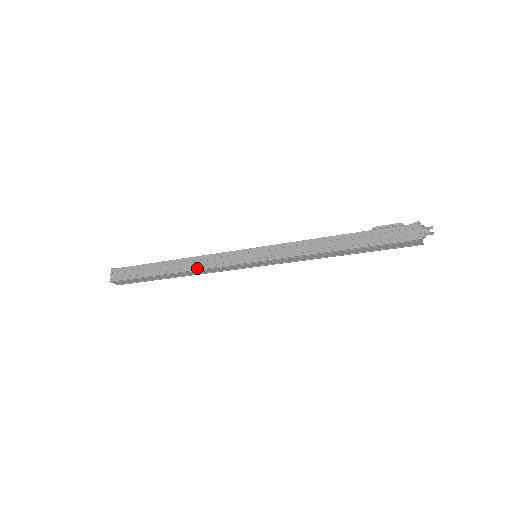
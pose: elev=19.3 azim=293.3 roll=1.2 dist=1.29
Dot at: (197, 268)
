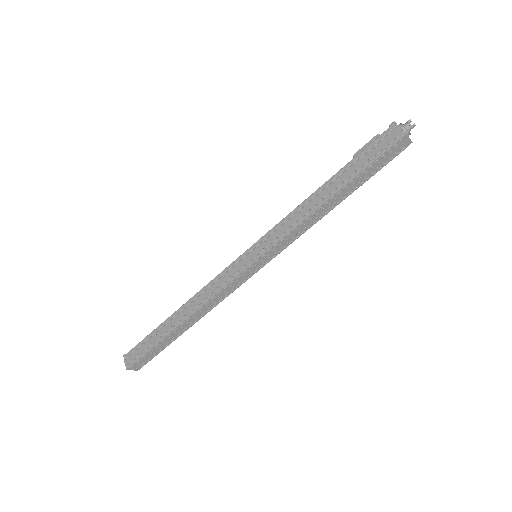
Dot at: (204, 302)
